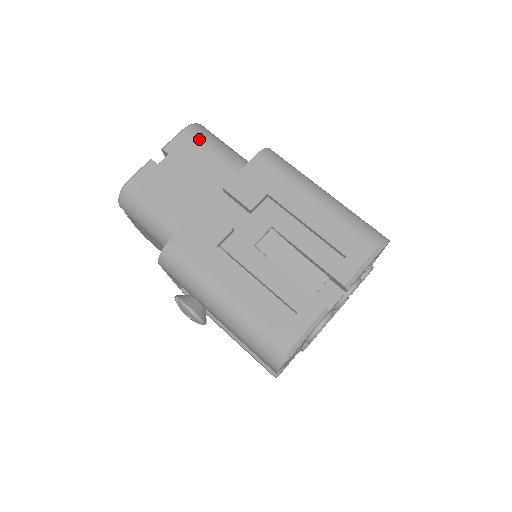
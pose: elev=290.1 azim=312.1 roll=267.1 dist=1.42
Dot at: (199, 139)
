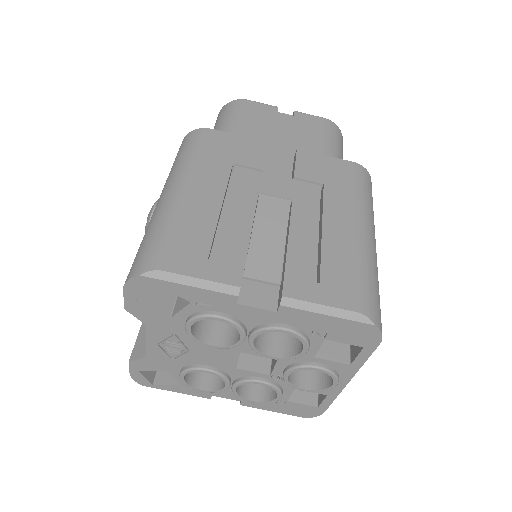
Dot at: (328, 131)
